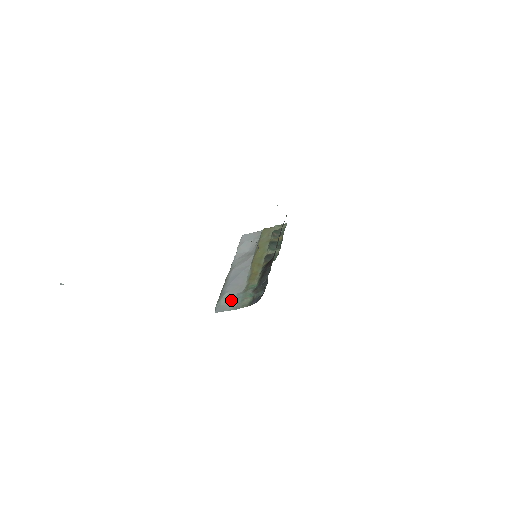
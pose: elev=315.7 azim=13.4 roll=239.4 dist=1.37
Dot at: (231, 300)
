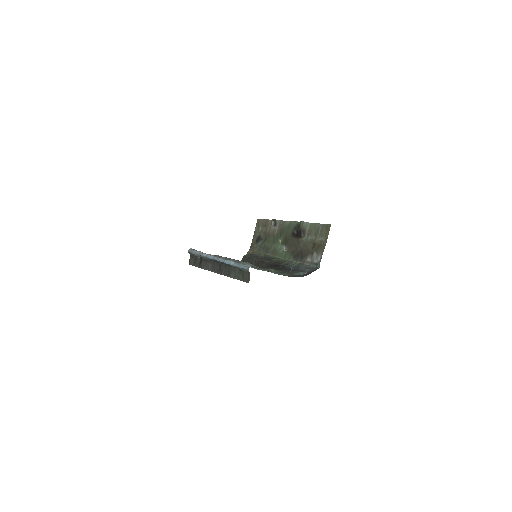
Dot at: occluded
